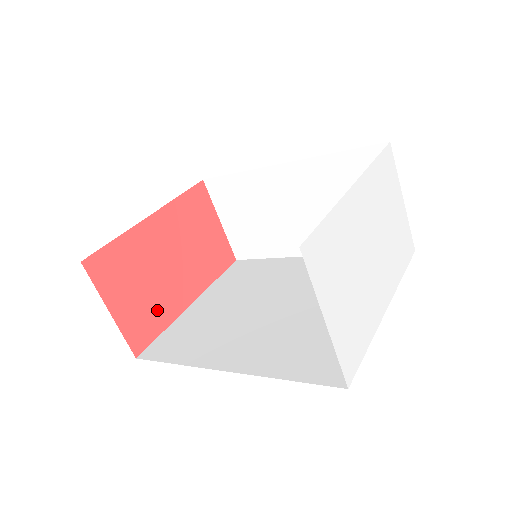
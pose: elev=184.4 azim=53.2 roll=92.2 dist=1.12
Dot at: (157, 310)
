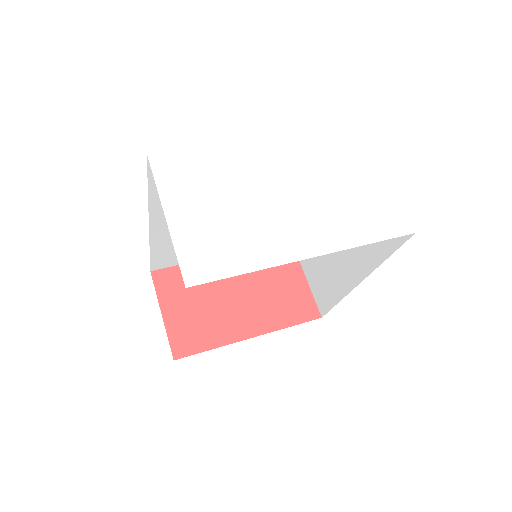
Dot at: (209, 329)
